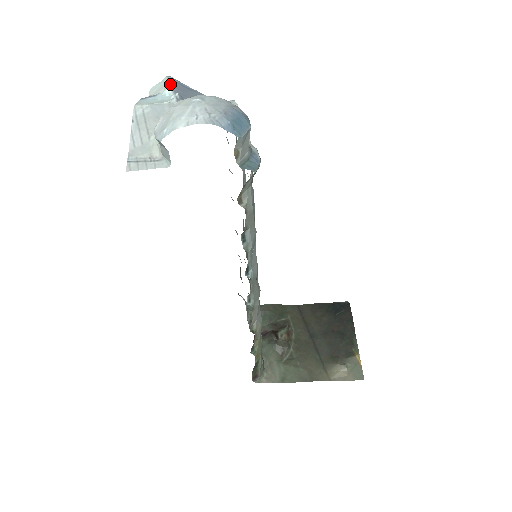
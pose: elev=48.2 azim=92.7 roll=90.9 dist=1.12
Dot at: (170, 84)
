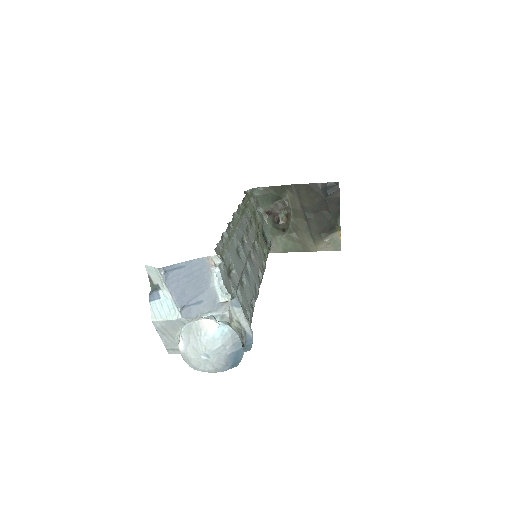
Dot at: (166, 287)
